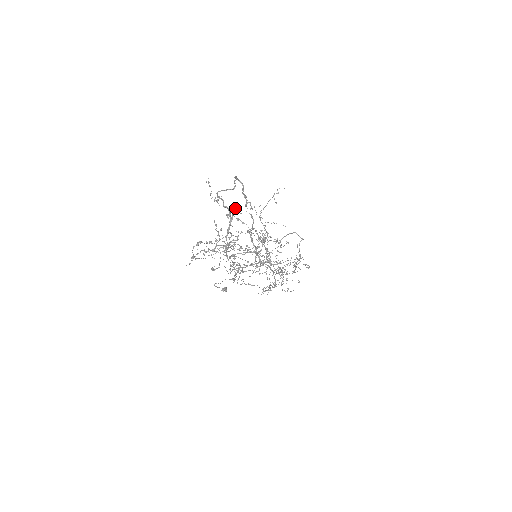
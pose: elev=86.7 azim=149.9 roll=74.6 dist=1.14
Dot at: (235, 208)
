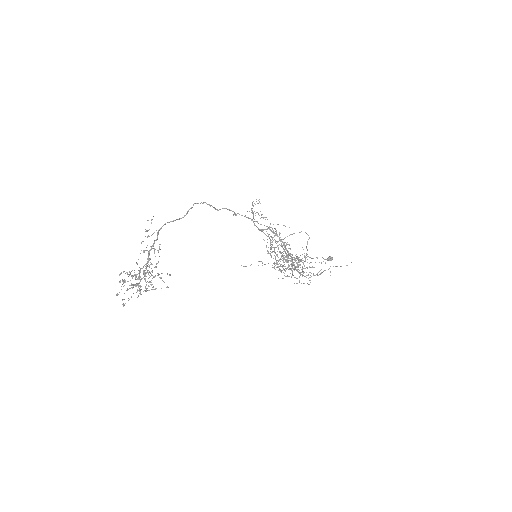
Dot at: occluded
